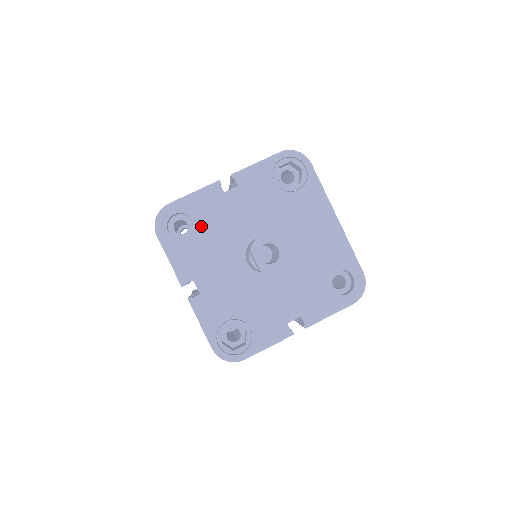
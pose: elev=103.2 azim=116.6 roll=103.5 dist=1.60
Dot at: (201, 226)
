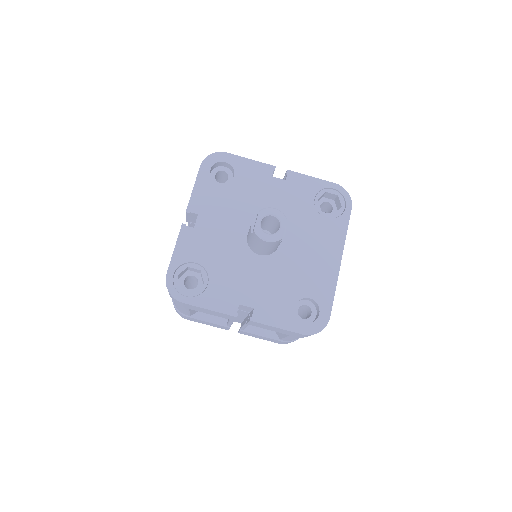
Dot at: (237, 184)
